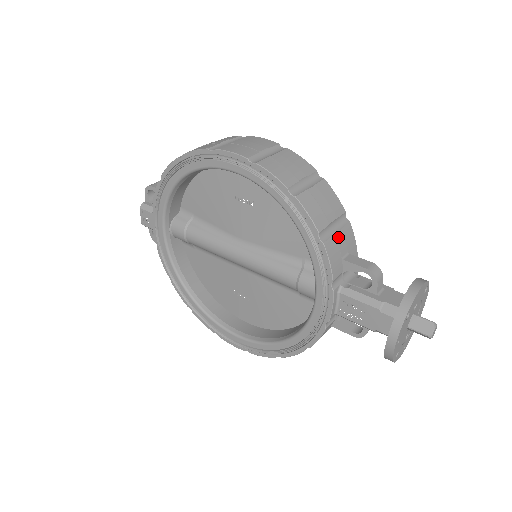
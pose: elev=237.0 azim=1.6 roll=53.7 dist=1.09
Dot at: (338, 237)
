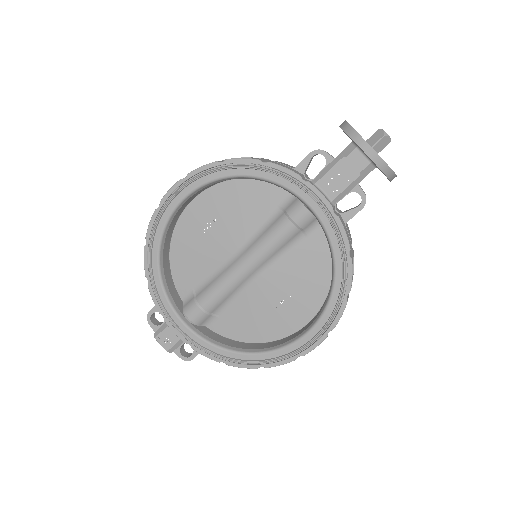
Dot at: (277, 162)
